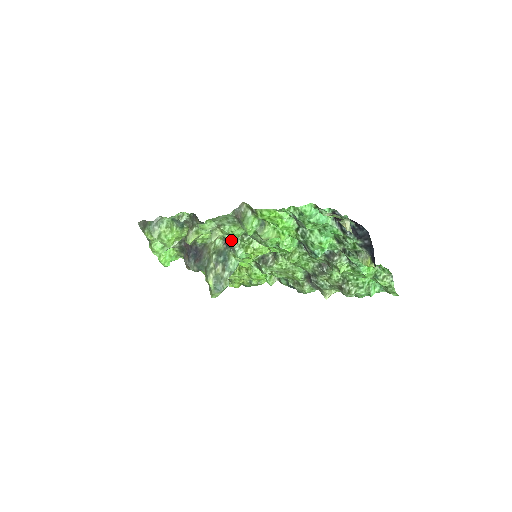
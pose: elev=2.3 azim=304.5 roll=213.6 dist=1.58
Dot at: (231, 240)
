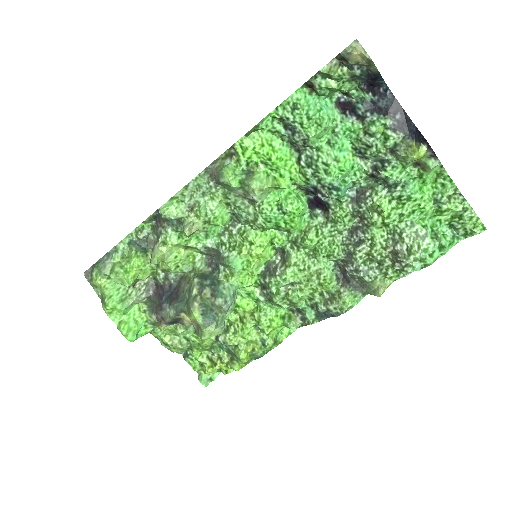
Dot at: (216, 248)
